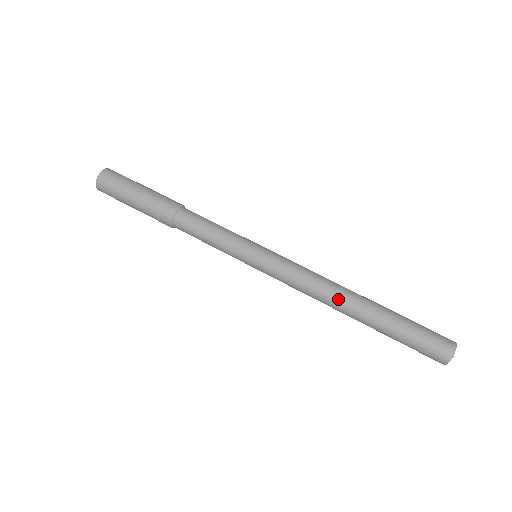
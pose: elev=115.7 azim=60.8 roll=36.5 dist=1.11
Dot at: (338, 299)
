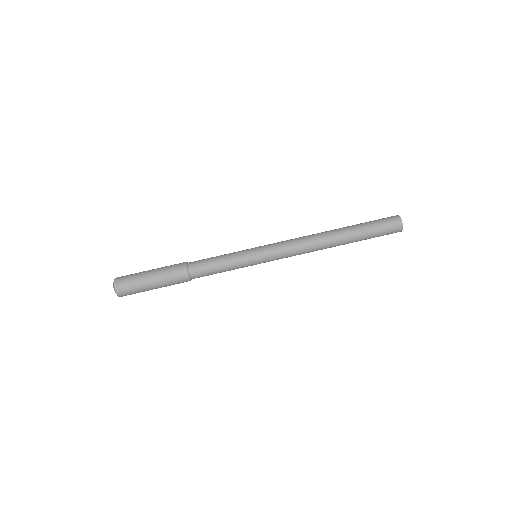
Dot at: occluded
